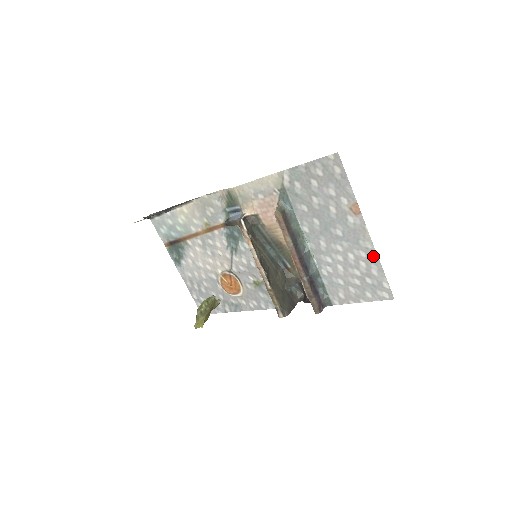
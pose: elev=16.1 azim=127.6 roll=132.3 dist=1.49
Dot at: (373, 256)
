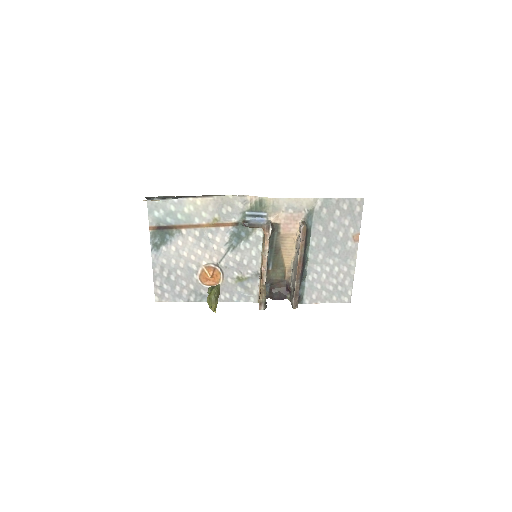
Dot at: (352, 271)
